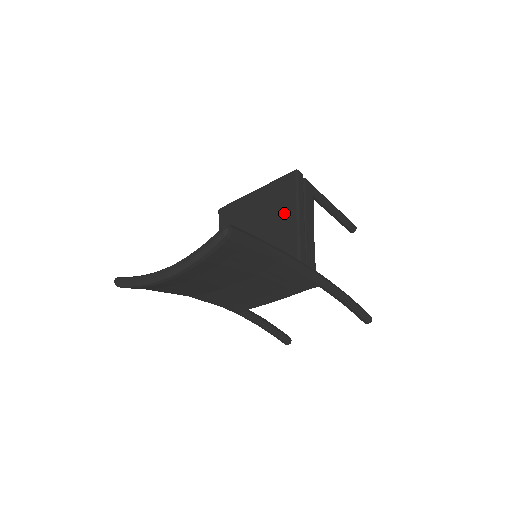
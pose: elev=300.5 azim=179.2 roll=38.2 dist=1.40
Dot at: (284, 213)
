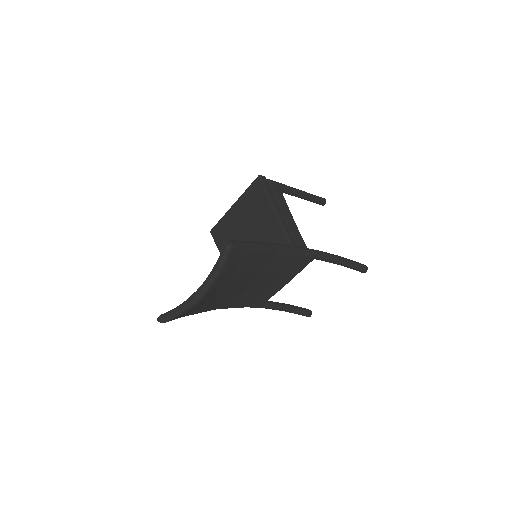
Dot at: (264, 213)
